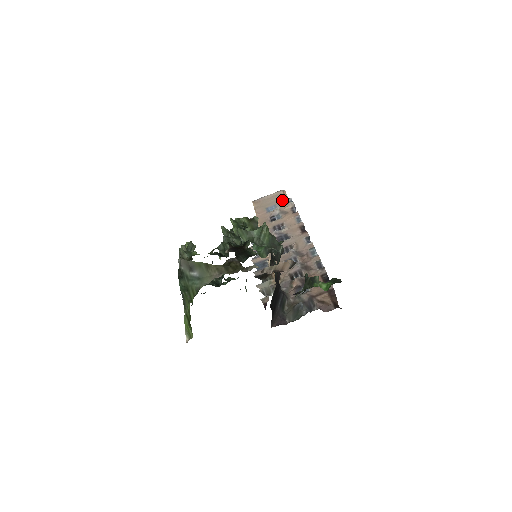
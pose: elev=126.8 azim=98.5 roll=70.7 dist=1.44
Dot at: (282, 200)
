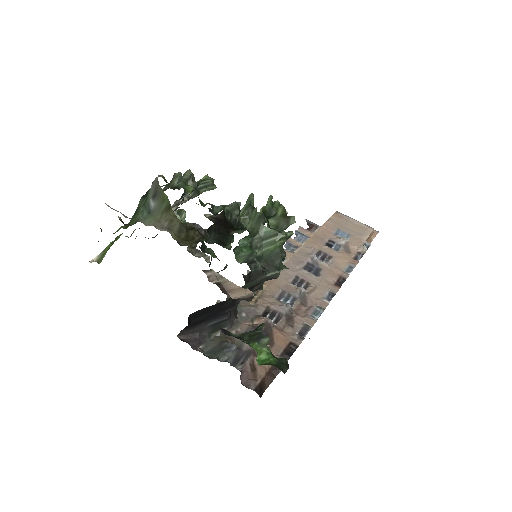
Dot at: (361, 237)
